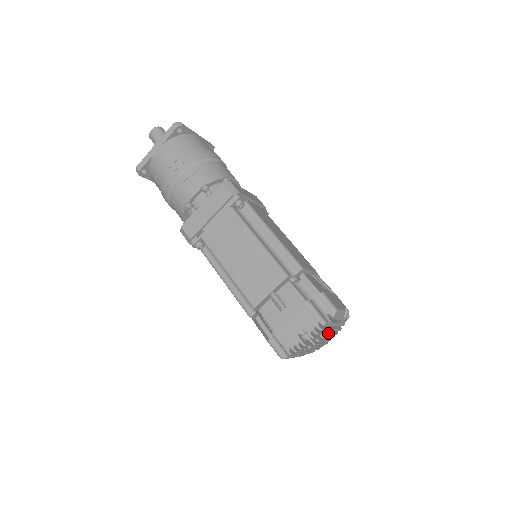
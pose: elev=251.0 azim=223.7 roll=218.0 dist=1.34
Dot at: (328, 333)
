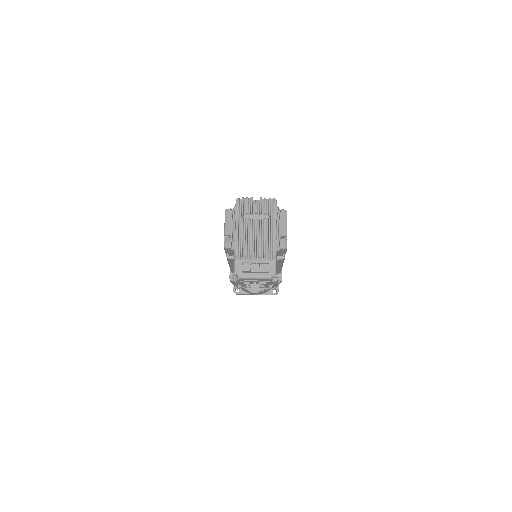
Dot at: (266, 224)
